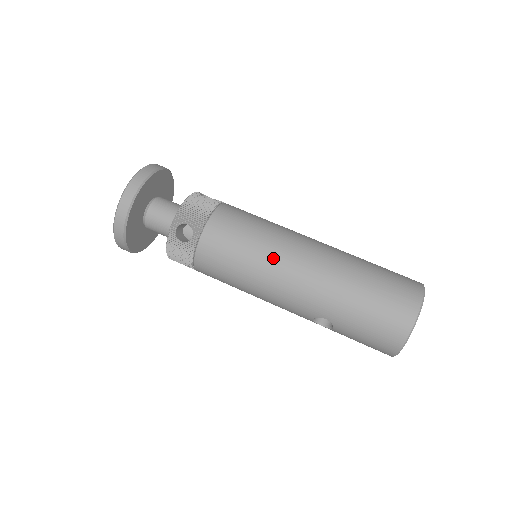
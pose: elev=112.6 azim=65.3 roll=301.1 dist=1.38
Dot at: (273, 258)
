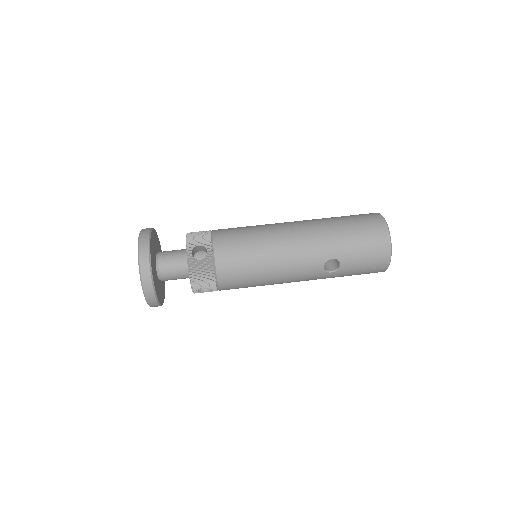
Dot at: (274, 235)
